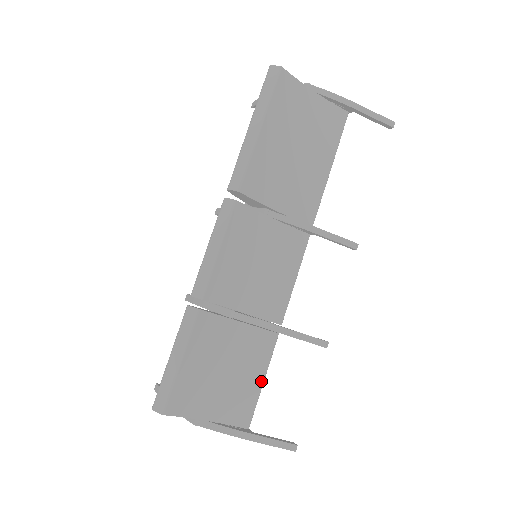
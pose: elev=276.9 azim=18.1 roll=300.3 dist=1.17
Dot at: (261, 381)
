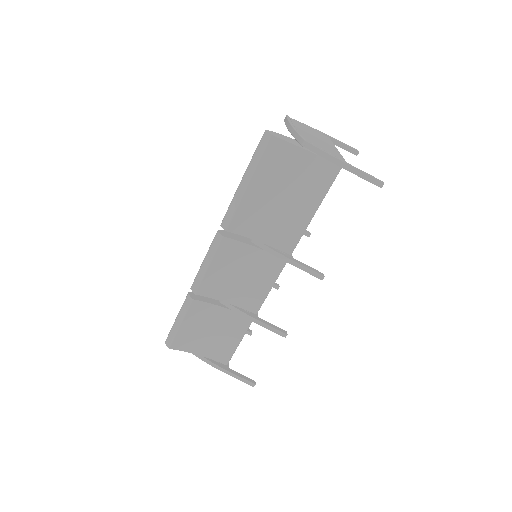
Dot at: (237, 343)
